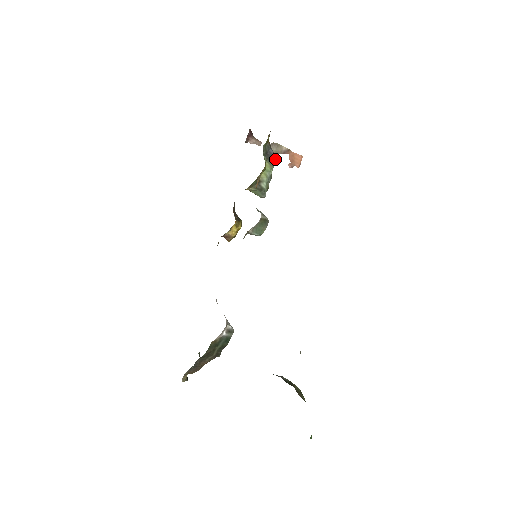
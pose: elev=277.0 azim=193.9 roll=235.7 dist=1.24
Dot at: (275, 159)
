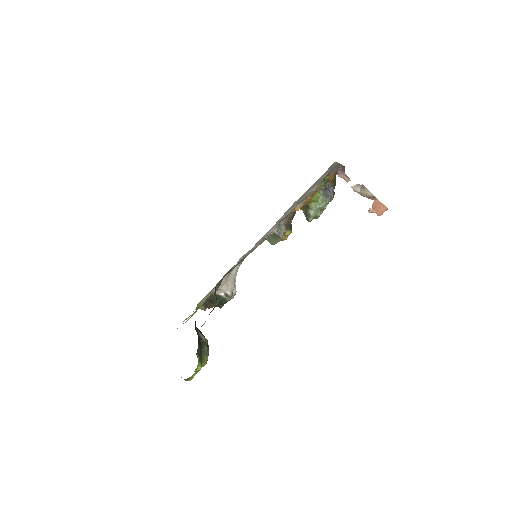
Dot at: (331, 197)
